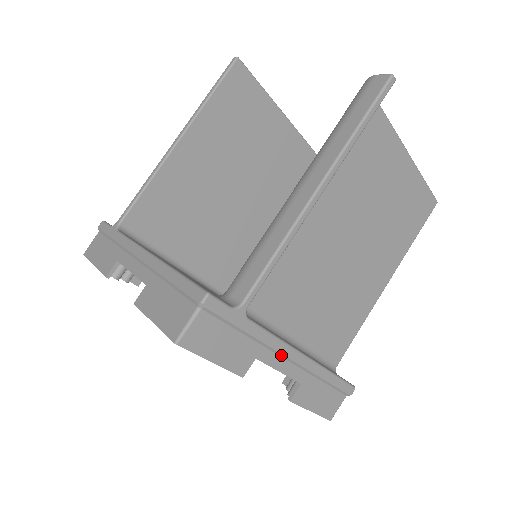
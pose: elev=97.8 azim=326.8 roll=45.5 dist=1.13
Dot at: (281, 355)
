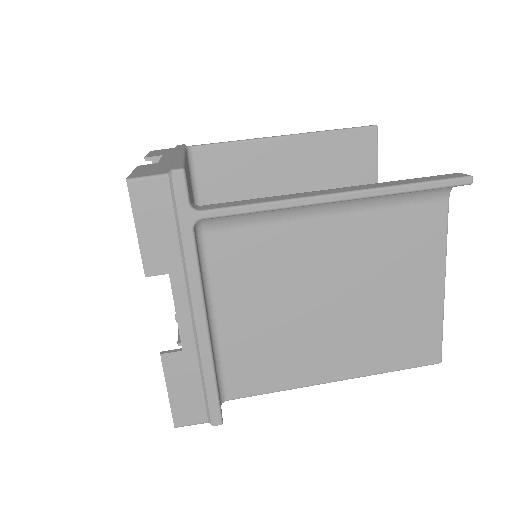
Dot at: (190, 298)
